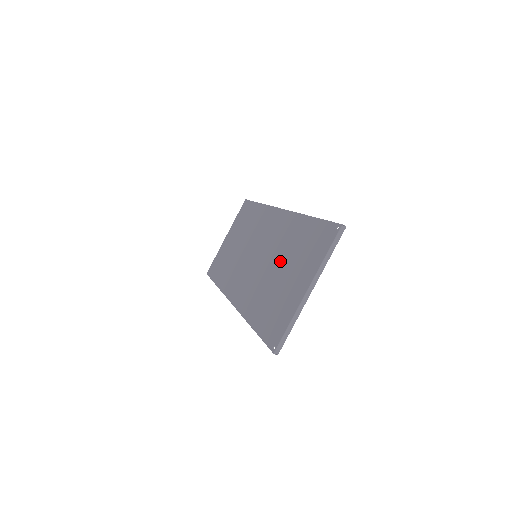
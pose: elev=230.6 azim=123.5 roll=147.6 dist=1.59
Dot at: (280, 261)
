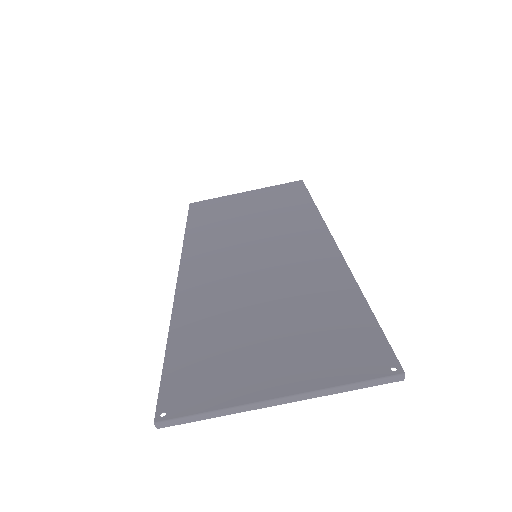
Dot at: (278, 303)
